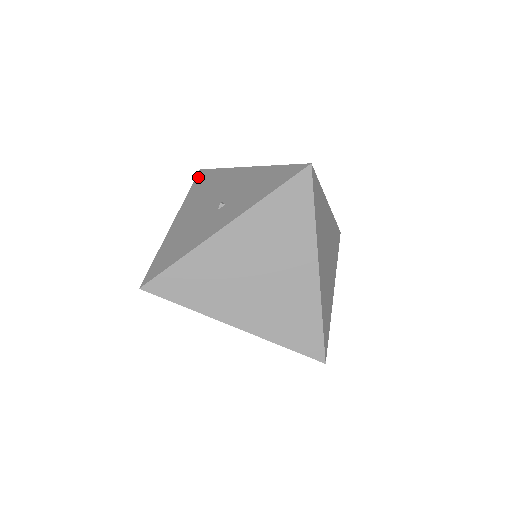
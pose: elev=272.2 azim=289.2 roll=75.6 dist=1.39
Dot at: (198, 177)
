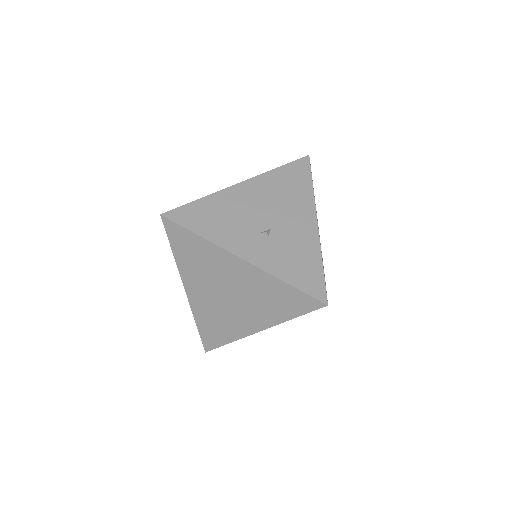
Dot at: (298, 163)
